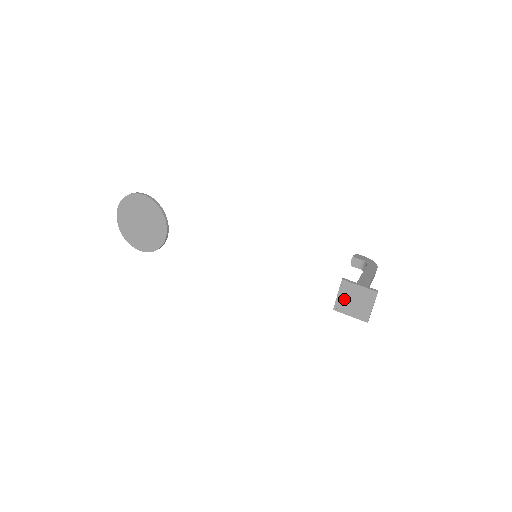
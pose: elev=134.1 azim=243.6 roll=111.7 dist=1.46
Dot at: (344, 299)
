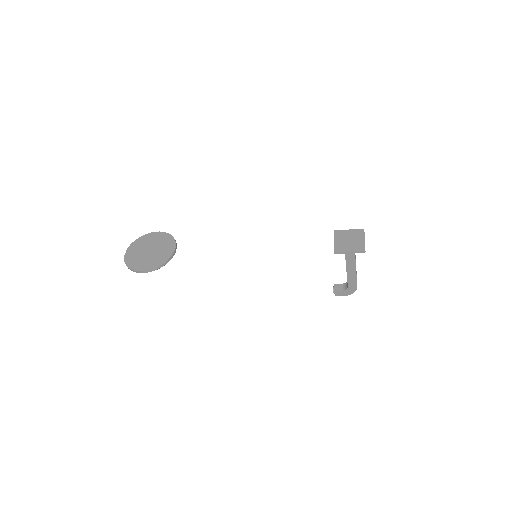
Dot at: (340, 242)
